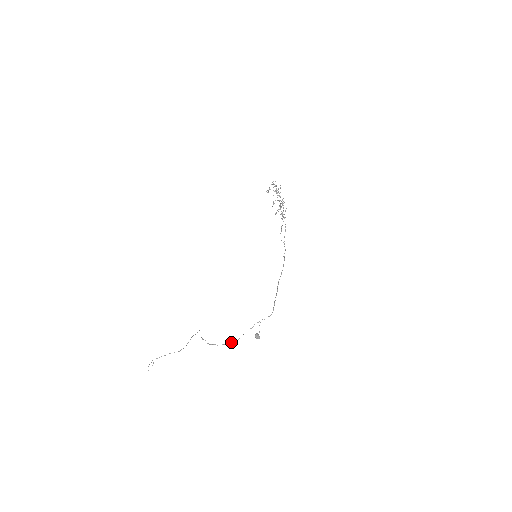
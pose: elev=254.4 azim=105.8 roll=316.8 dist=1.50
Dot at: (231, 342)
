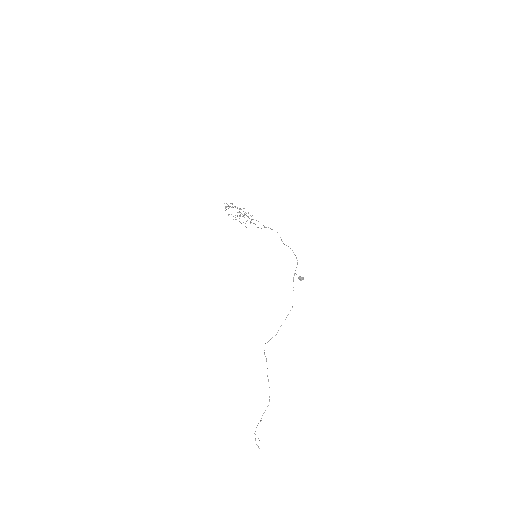
Dot at: occluded
